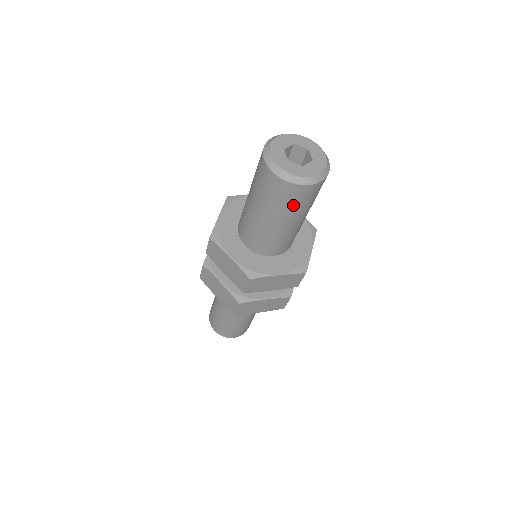
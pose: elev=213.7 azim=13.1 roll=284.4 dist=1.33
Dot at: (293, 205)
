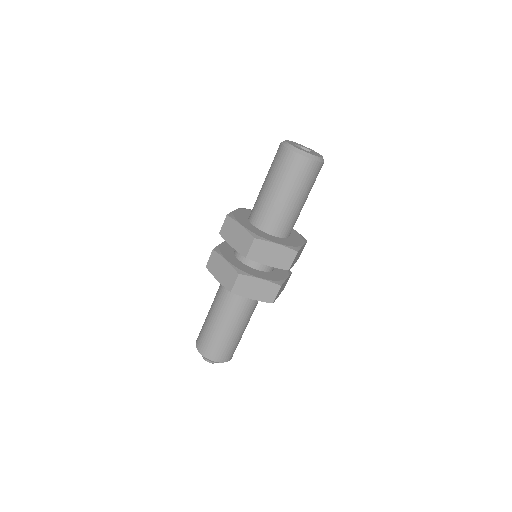
Dot at: (314, 181)
